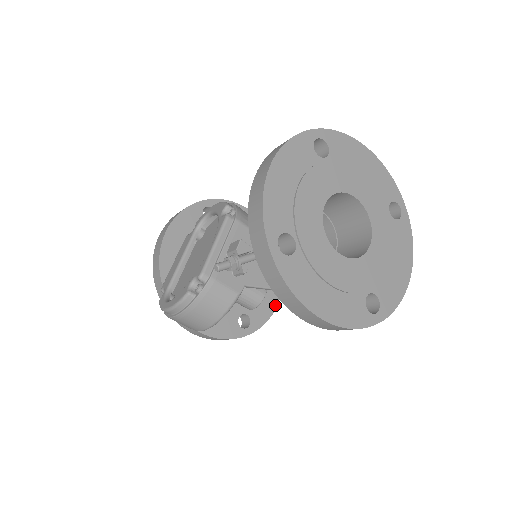
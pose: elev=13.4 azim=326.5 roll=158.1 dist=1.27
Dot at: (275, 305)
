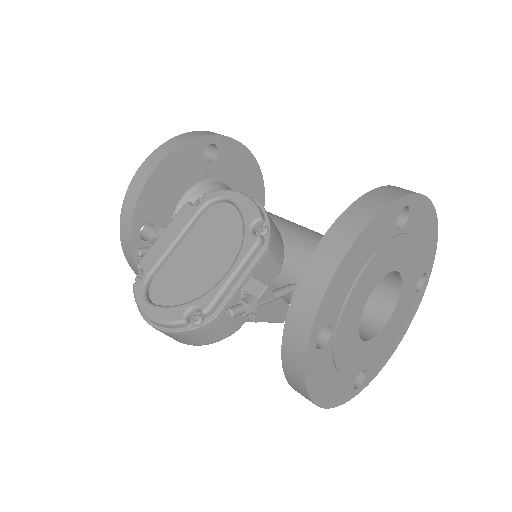
Dot at: occluded
